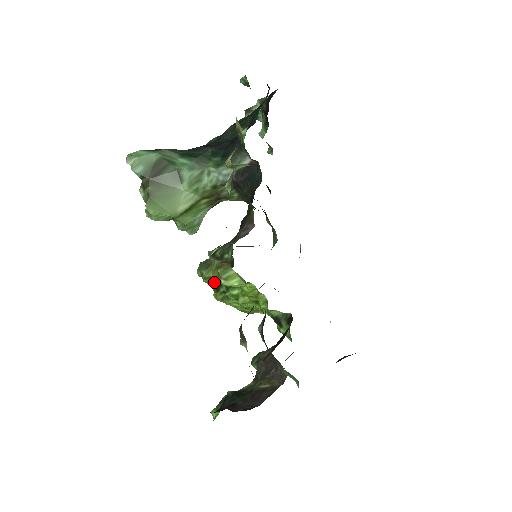
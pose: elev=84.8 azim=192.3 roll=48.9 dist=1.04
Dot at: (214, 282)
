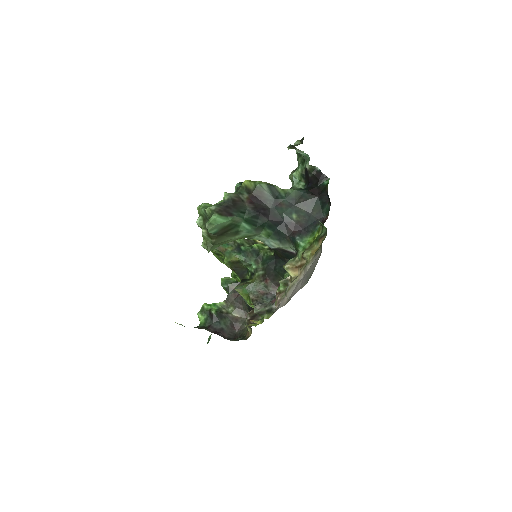
Dot at: occluded
